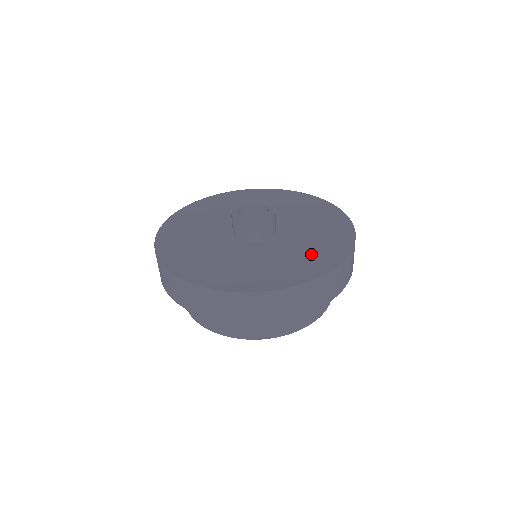
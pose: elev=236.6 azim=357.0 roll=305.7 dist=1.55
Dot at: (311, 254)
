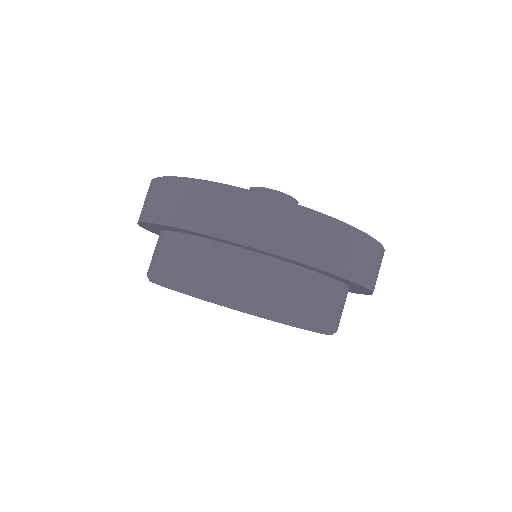
Dot at: occluded
